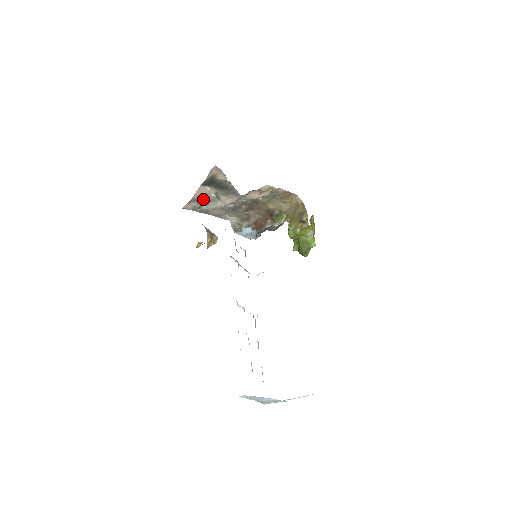
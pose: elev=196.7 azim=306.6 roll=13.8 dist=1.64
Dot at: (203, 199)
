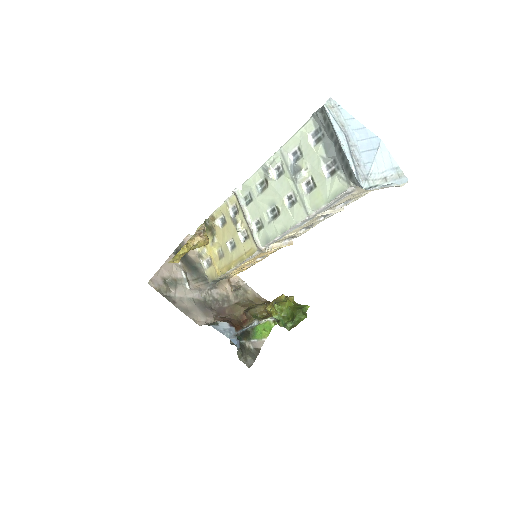
Dot at: (171, 278)
